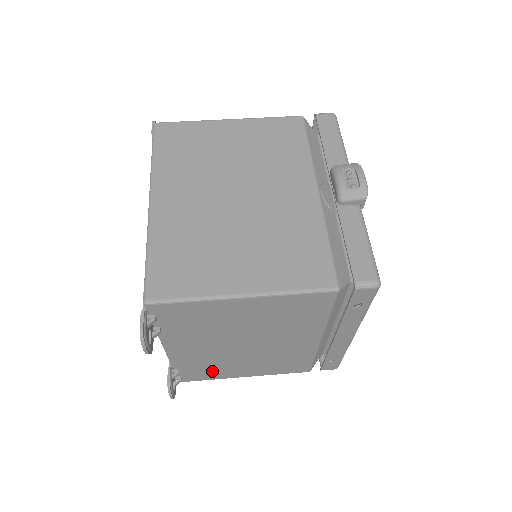
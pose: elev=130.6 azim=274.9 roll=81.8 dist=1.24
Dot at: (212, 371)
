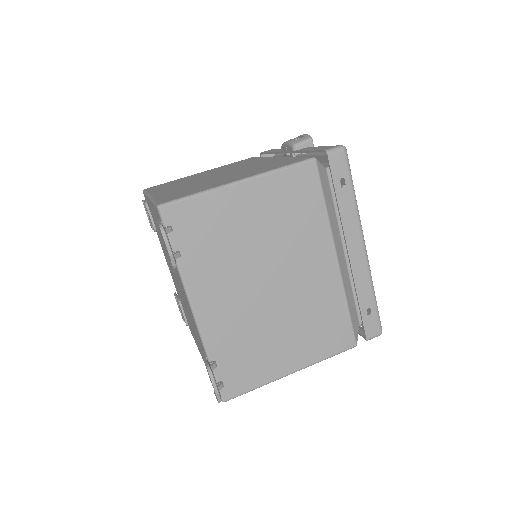
Dot at: (252, 361)
